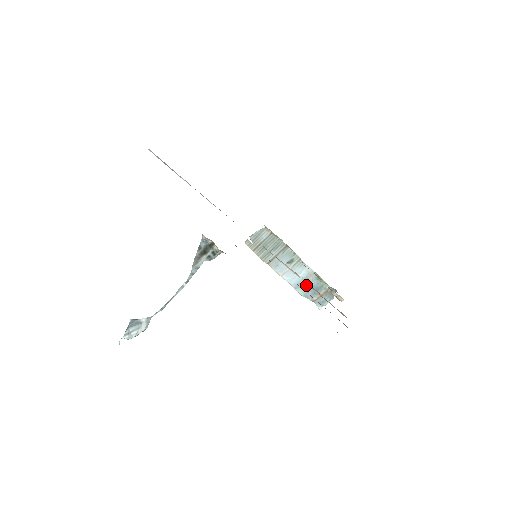
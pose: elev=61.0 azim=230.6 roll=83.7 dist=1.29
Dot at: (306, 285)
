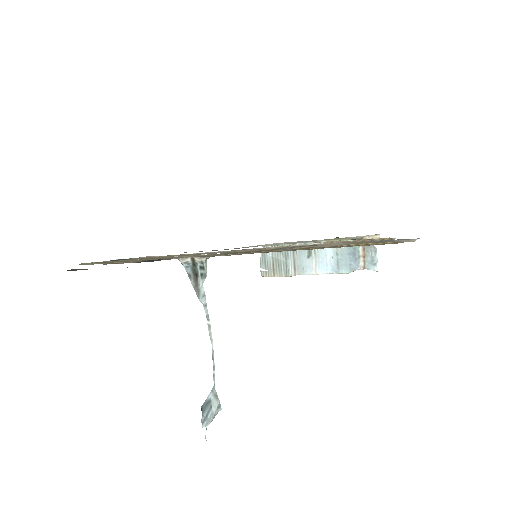
Dot at: (342, 260)
